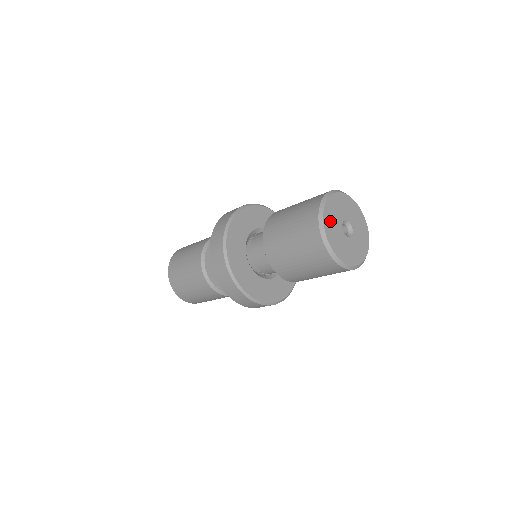
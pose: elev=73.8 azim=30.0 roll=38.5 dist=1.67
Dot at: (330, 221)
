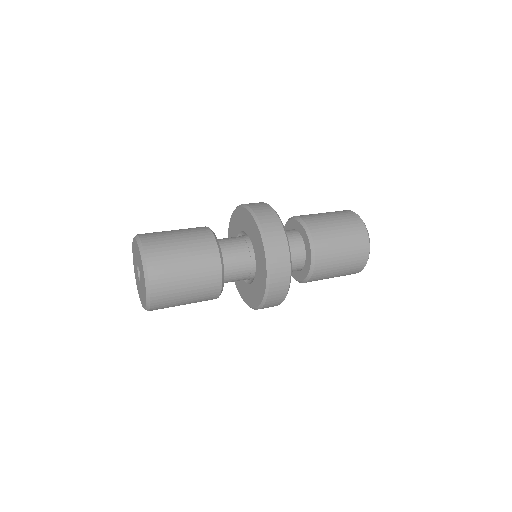
Dot at: occluded
